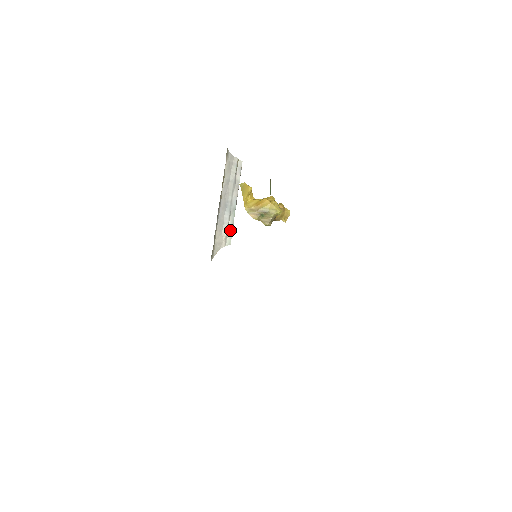
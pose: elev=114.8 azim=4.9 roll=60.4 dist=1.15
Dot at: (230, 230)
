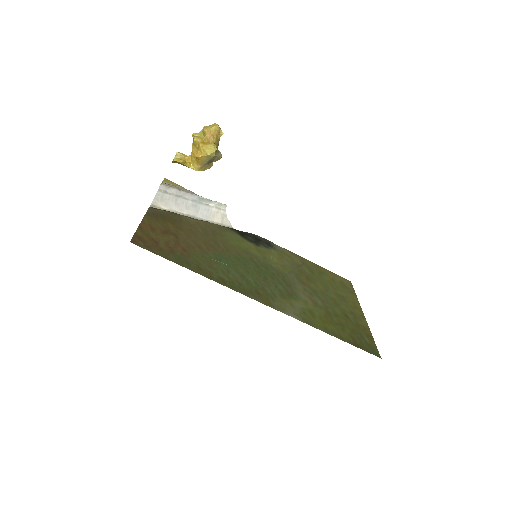
Dot at: (215, 204)
